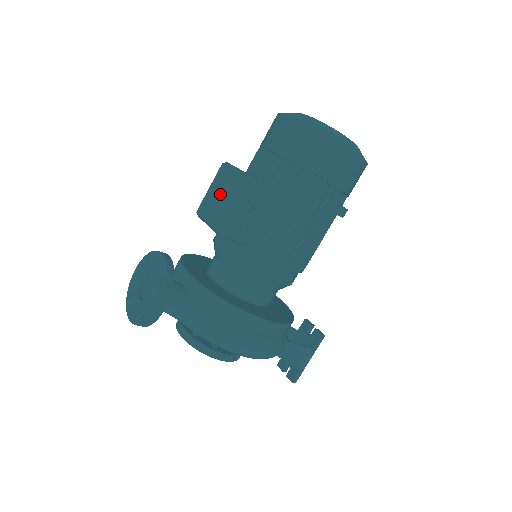
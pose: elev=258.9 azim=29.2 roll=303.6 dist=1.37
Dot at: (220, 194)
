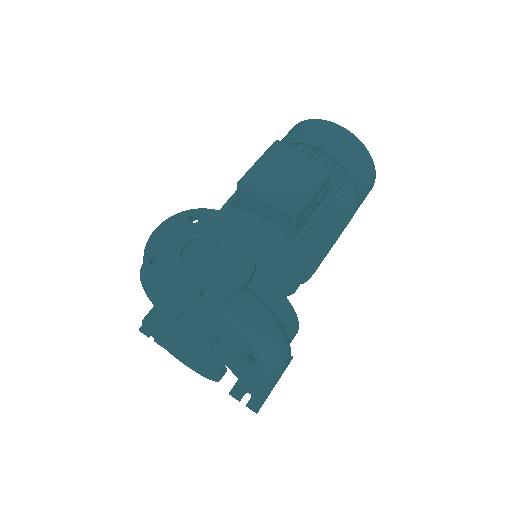
Dot at: (286, 171)
